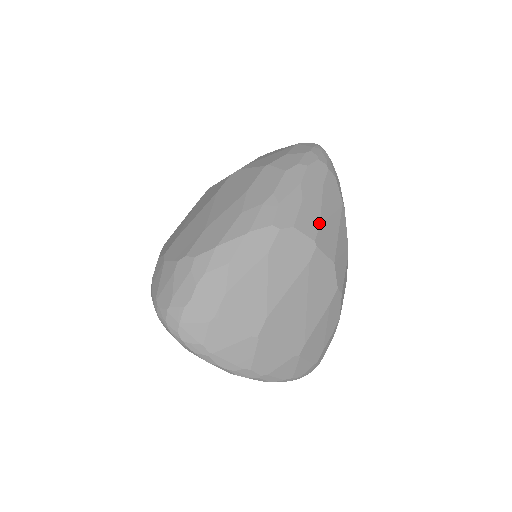
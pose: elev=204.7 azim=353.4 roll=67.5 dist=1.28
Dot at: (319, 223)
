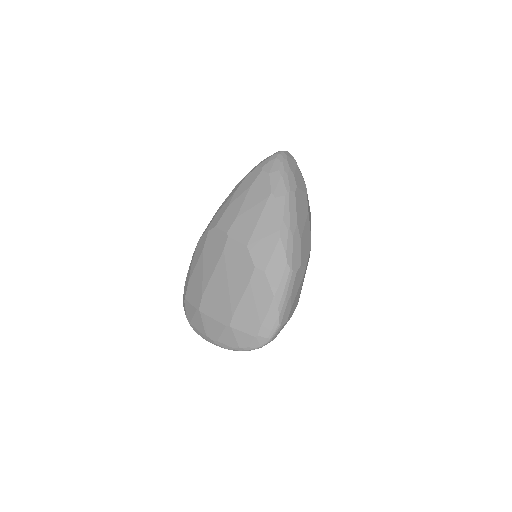
Dot at: (236, 218)
